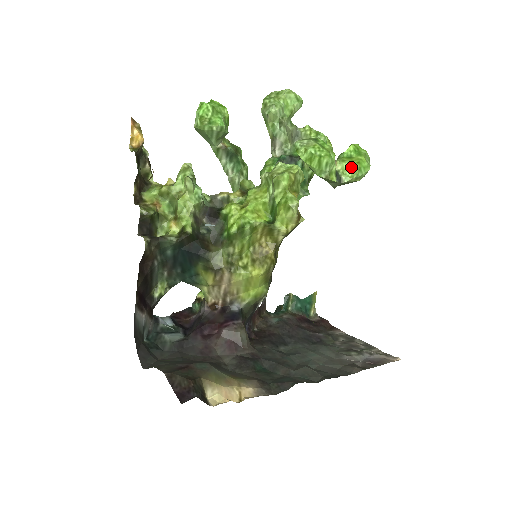
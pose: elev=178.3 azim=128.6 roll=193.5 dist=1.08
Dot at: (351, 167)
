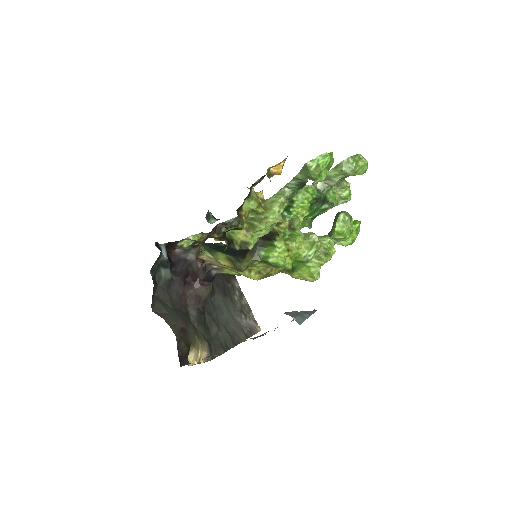
Dot at: (347, 239)
